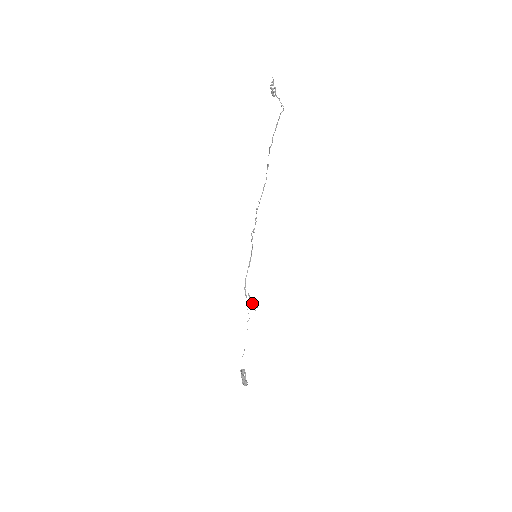
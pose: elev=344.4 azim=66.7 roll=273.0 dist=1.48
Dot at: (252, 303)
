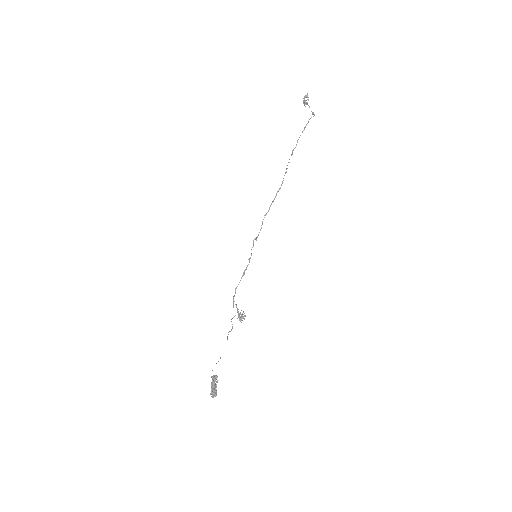
Dot at: (239, 313)
